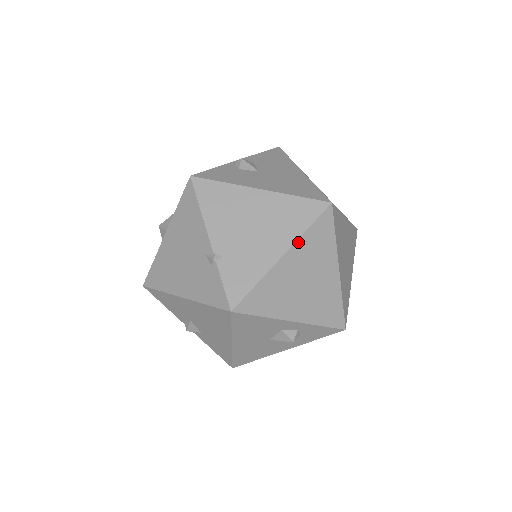
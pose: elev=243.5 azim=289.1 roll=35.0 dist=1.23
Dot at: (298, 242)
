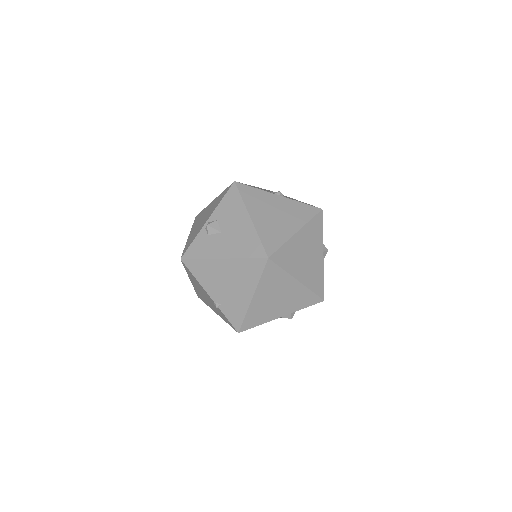
Dot at: (258, 287)
